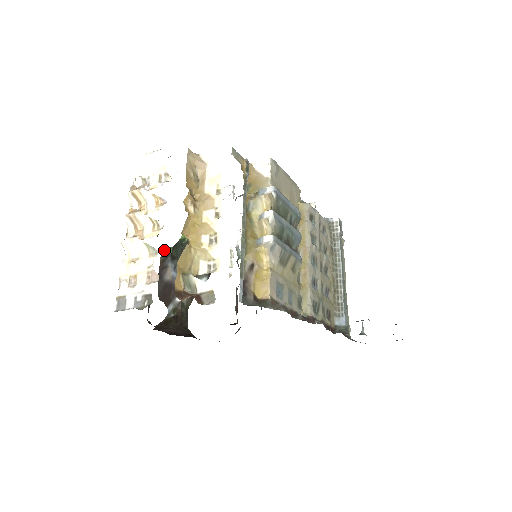
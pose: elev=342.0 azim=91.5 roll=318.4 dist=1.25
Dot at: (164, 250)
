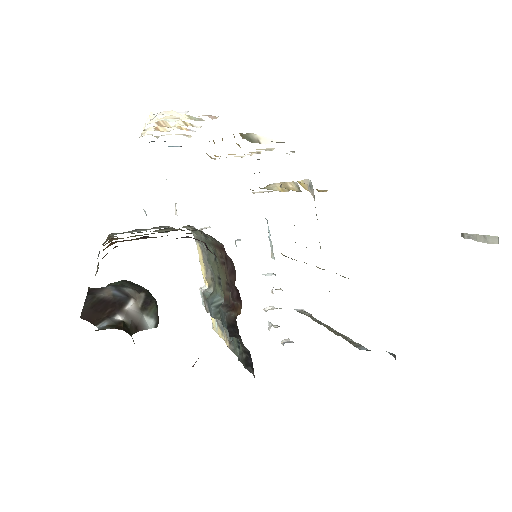
Dot at: occluded
